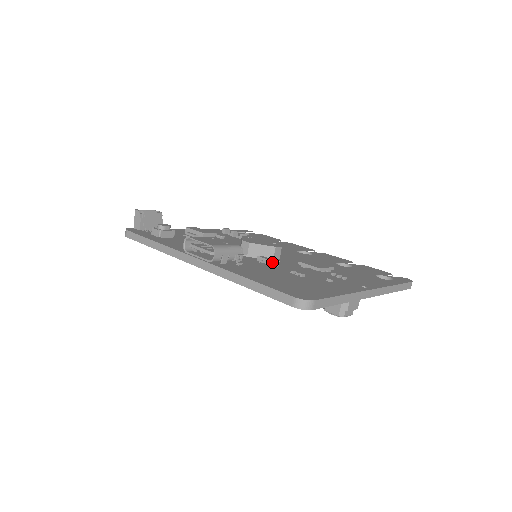
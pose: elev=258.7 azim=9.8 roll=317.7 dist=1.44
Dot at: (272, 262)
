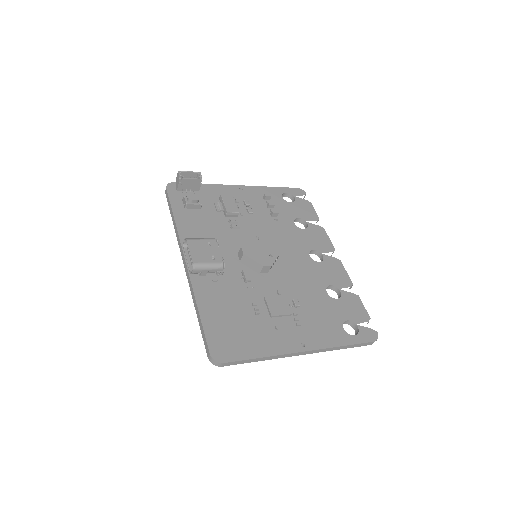
Dot at: (255, 278)
